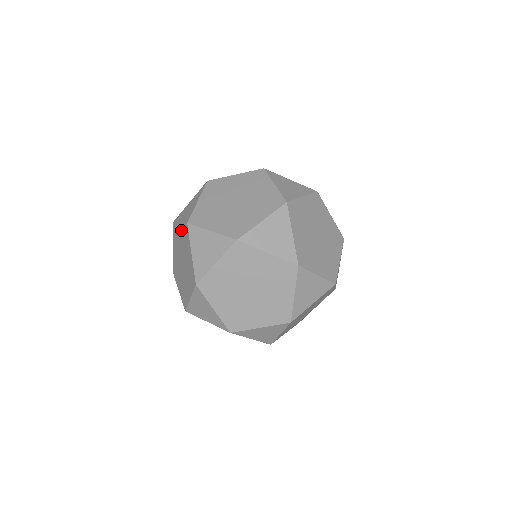
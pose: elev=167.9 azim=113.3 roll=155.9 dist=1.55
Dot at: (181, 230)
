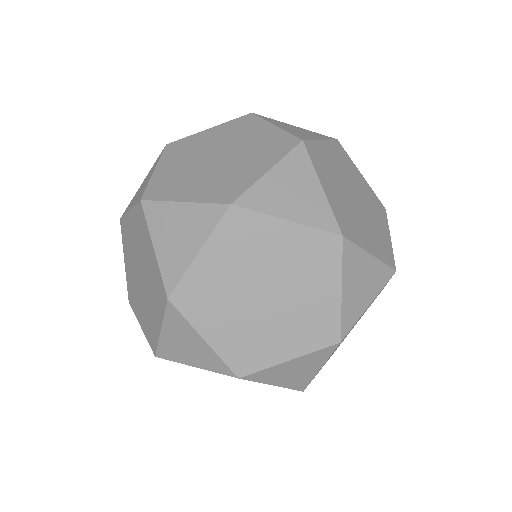
Dot at: (217, 130)
